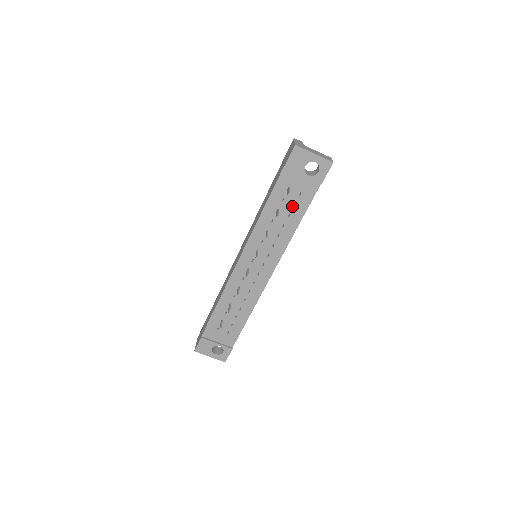
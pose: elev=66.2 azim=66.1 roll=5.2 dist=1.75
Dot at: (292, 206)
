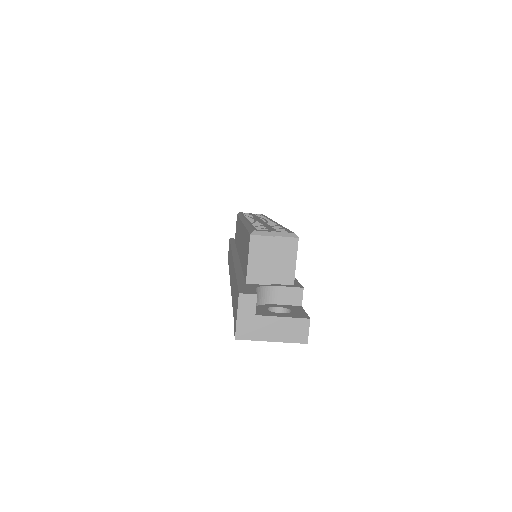
Dot at: occluded
